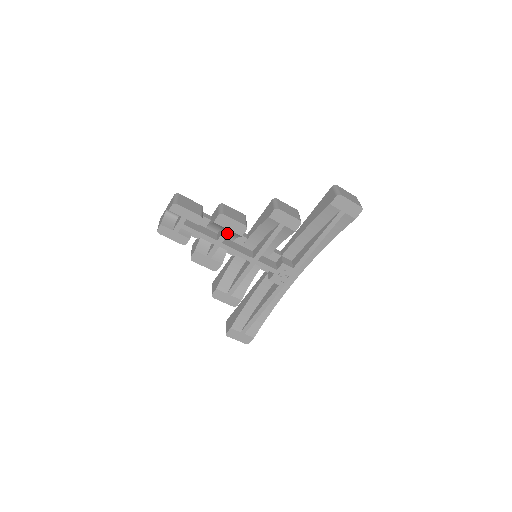
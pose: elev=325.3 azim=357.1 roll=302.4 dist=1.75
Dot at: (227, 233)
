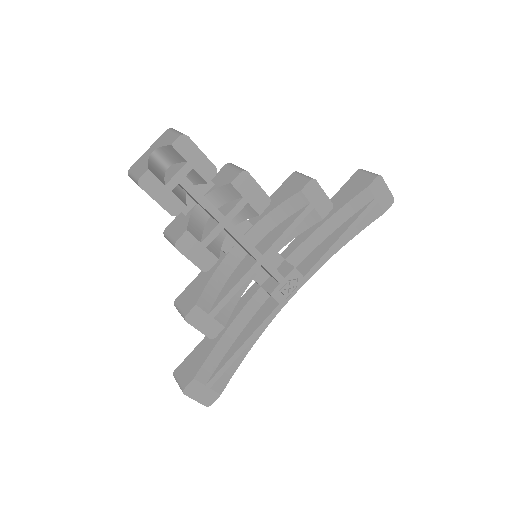
Dot at: (242, 206)
